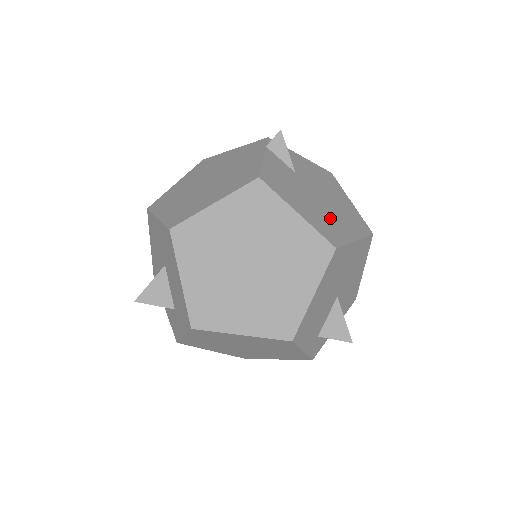
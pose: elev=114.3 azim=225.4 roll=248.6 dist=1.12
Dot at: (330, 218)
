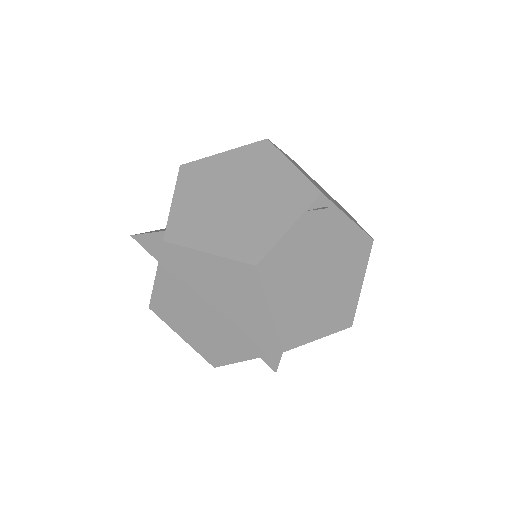
Dot at: (310, 312)
